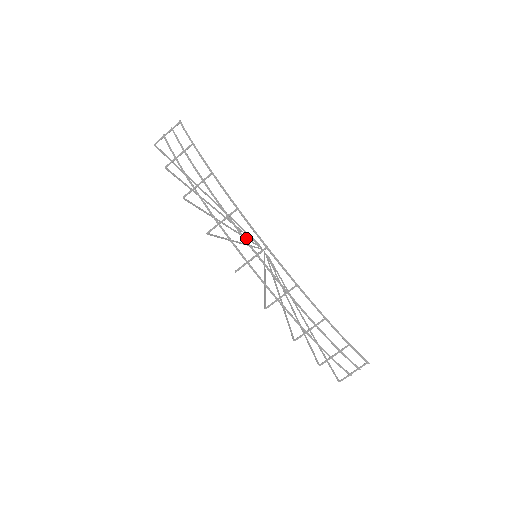
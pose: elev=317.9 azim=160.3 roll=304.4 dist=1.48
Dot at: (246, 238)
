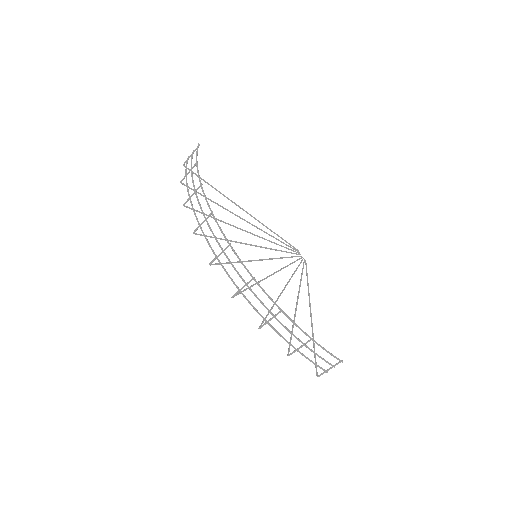
Dot at: (274, 243)
